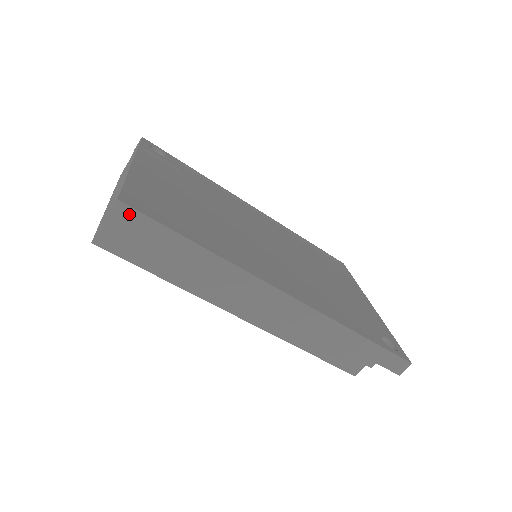
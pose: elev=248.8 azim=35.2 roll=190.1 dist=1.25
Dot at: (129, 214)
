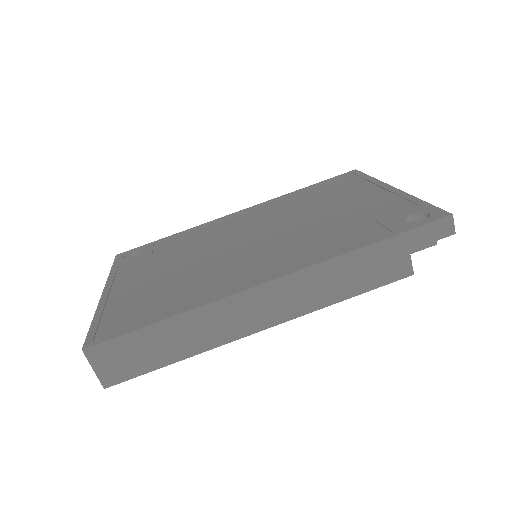
Dot at: (100, 350)
